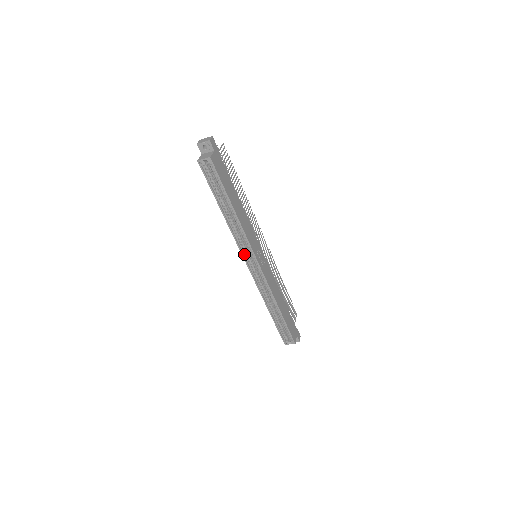
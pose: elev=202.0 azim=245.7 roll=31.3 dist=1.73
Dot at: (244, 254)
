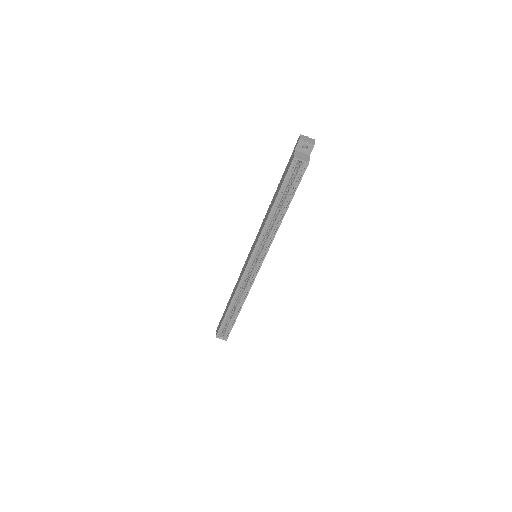
Dot at: (254, 253)
